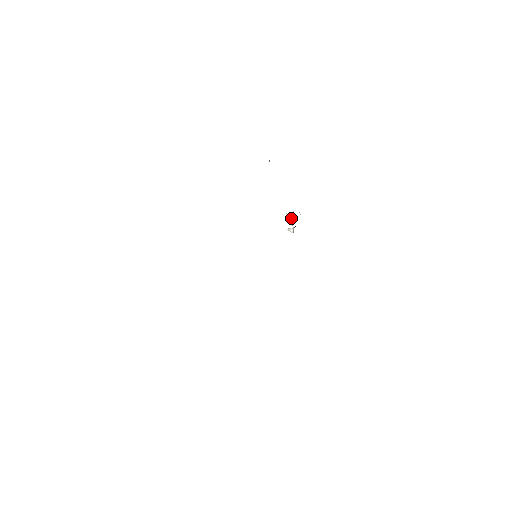
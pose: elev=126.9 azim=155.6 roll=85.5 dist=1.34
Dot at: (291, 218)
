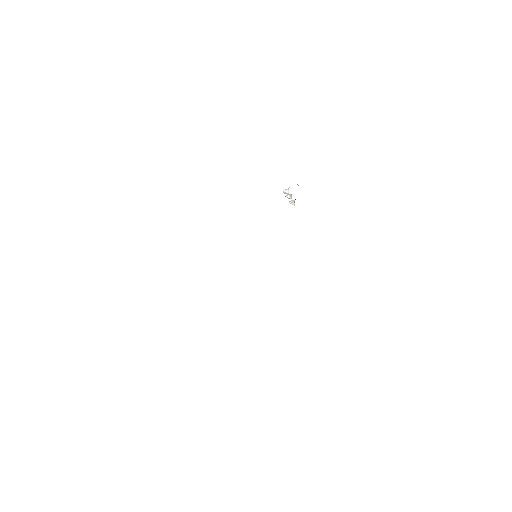
Dot at: occluded
